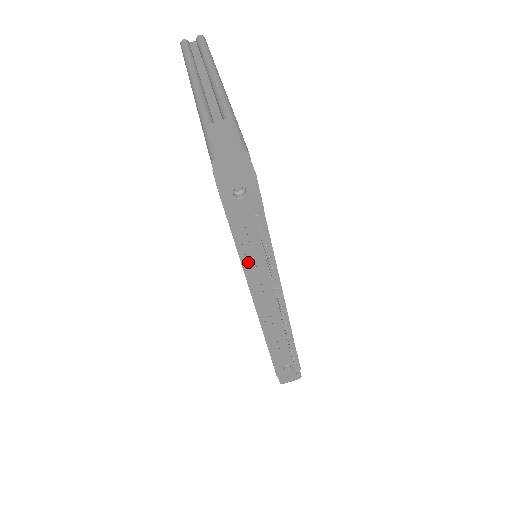
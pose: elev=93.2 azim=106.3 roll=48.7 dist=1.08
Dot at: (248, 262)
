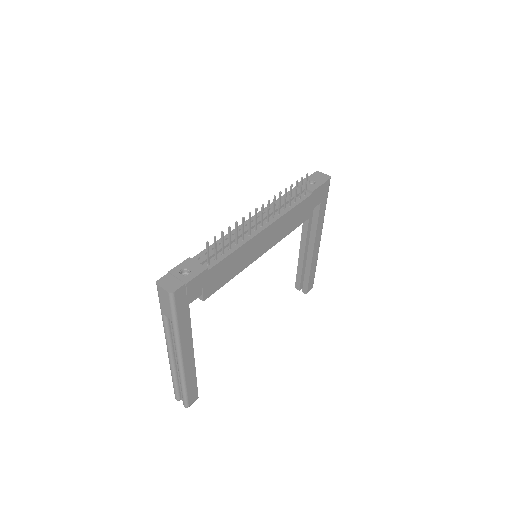
Dot at: (276, 204)
